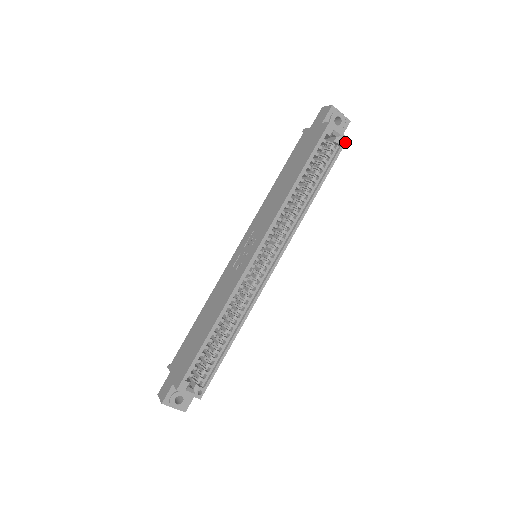
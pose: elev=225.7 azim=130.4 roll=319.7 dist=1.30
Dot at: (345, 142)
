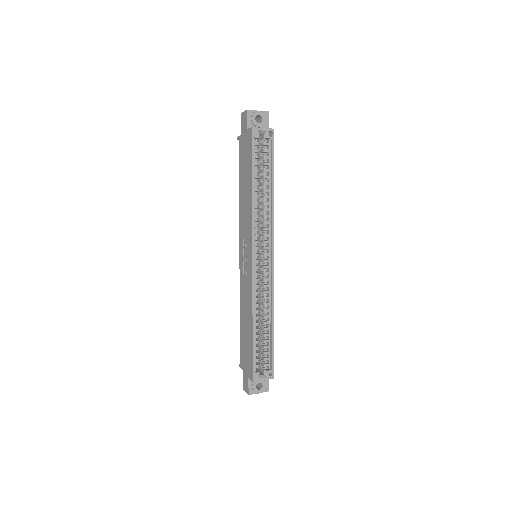
Dot at: (273, 133)
